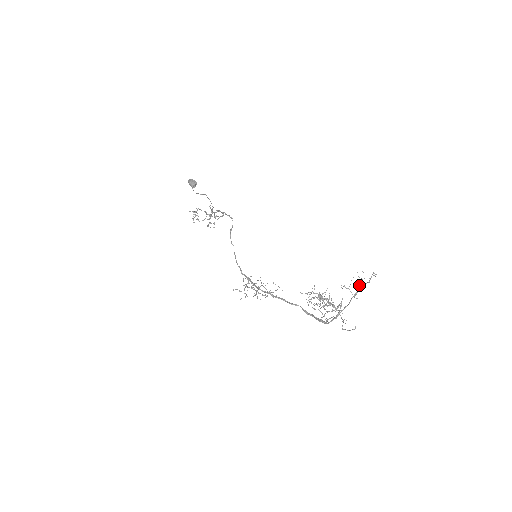
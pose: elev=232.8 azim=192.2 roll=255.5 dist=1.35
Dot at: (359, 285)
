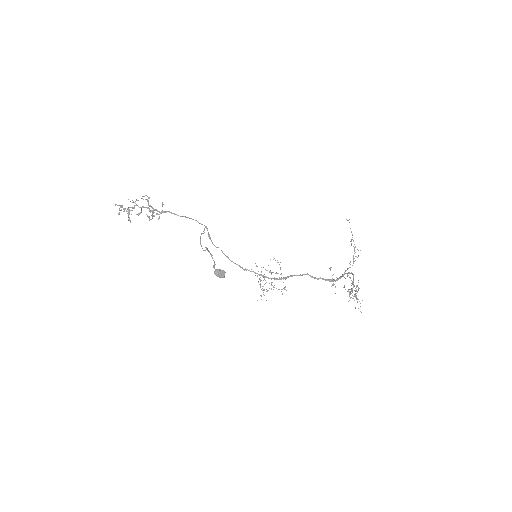
Dot at: occluded
